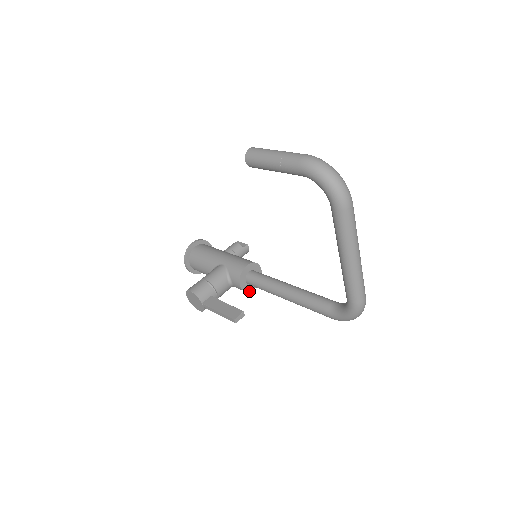
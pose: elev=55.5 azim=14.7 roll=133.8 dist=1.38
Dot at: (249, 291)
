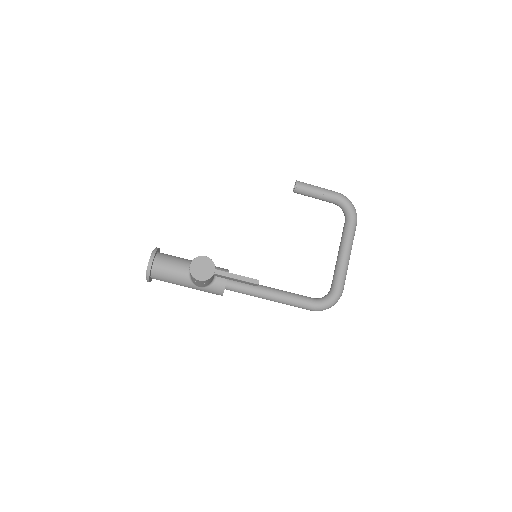
Dot at: occluded
